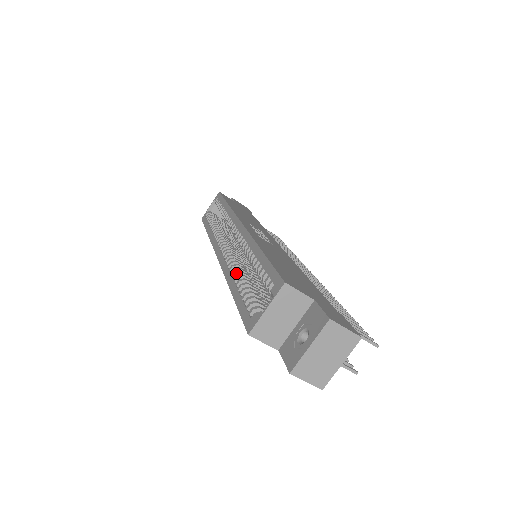
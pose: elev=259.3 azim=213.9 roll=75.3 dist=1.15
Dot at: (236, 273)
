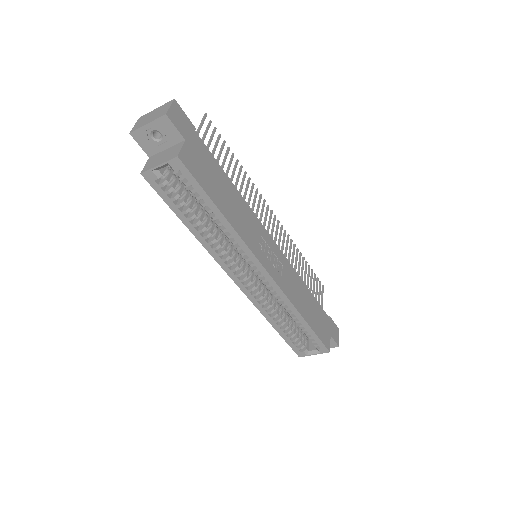
Dot at: (276, 318)
